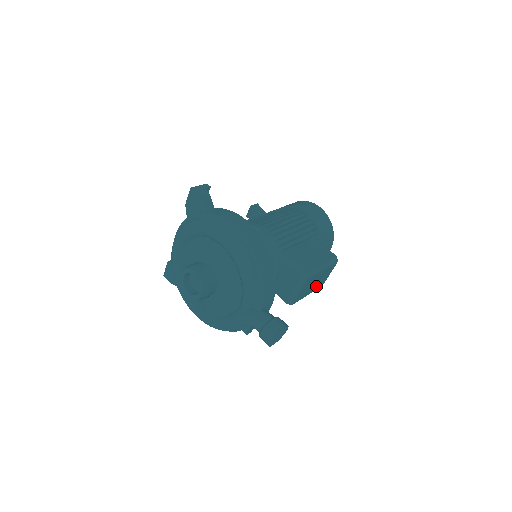
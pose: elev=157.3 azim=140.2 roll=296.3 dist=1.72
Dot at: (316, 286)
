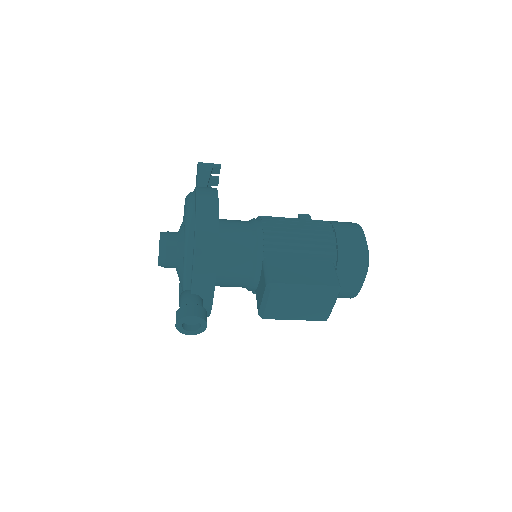
Dot at: (308, 314)
